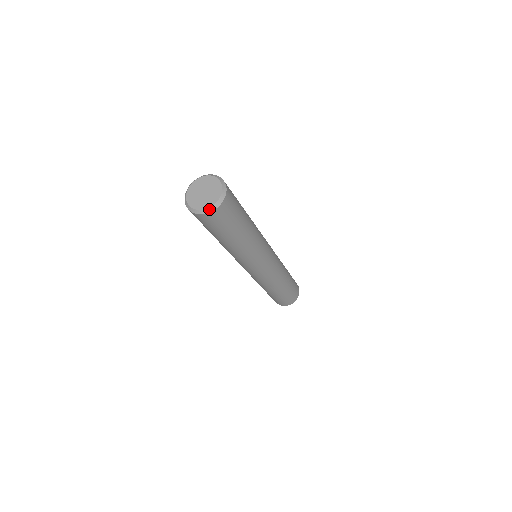
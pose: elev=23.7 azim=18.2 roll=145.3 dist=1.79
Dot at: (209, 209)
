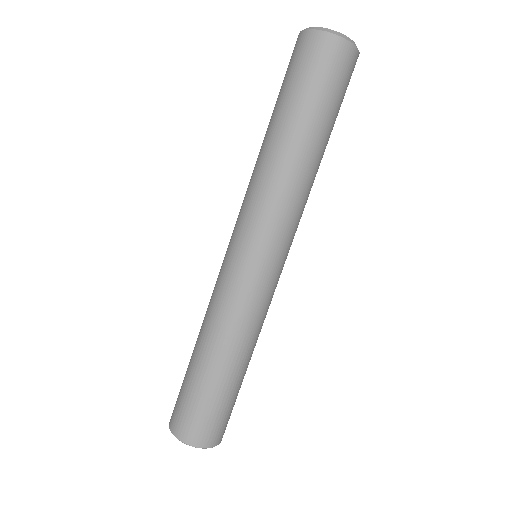
Dot at: (345, 36)
